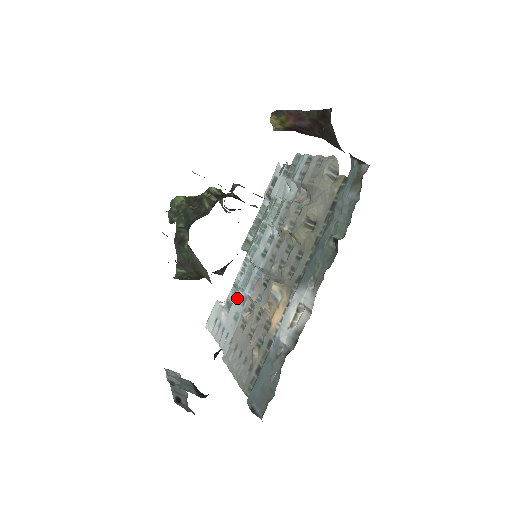
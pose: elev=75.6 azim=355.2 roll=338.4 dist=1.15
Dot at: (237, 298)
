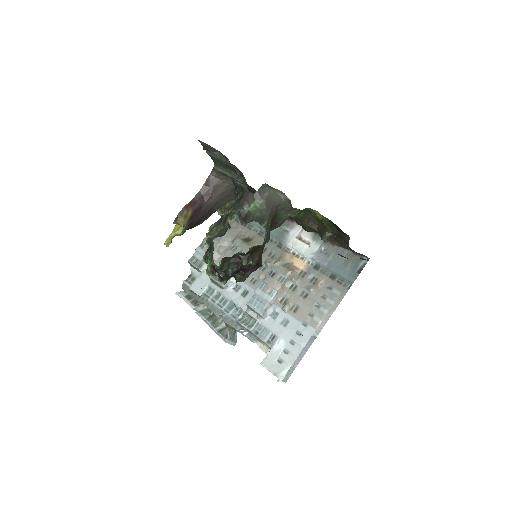
Dot at: (269, 324)
